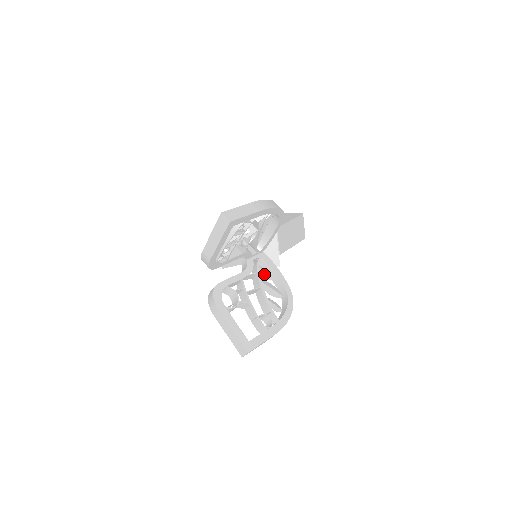
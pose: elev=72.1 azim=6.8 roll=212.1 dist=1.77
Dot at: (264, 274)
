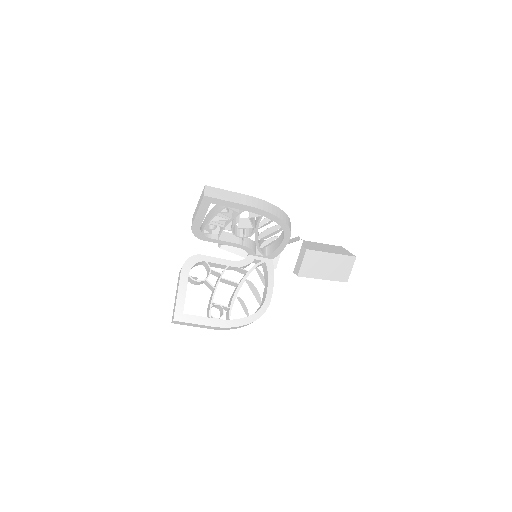
Dot at: (257, 278)
